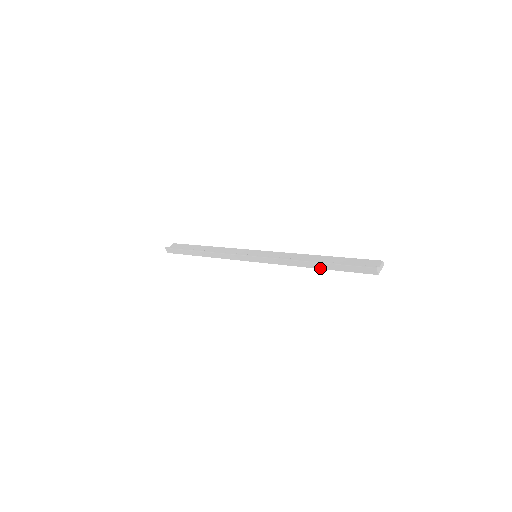
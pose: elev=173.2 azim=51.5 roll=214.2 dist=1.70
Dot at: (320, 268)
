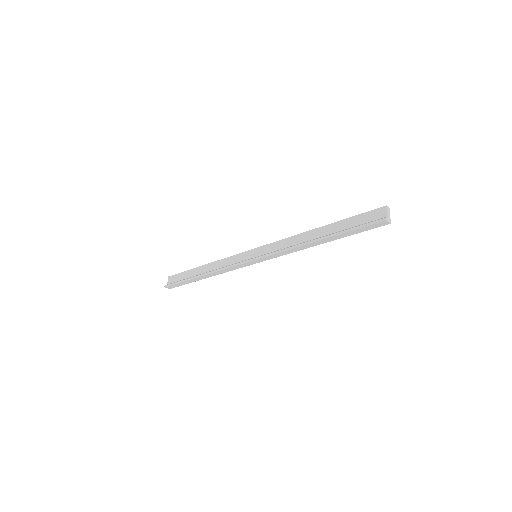
Dot at: occluded
